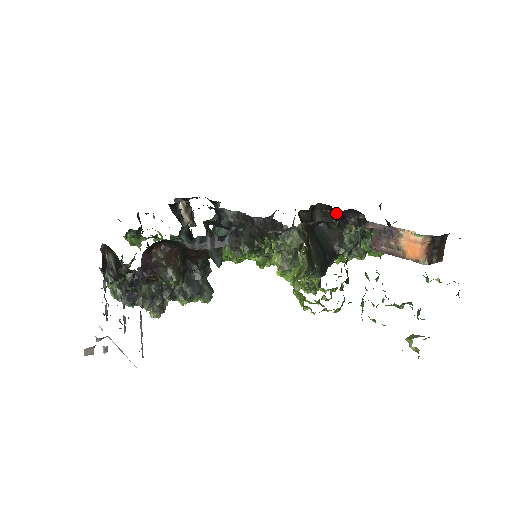
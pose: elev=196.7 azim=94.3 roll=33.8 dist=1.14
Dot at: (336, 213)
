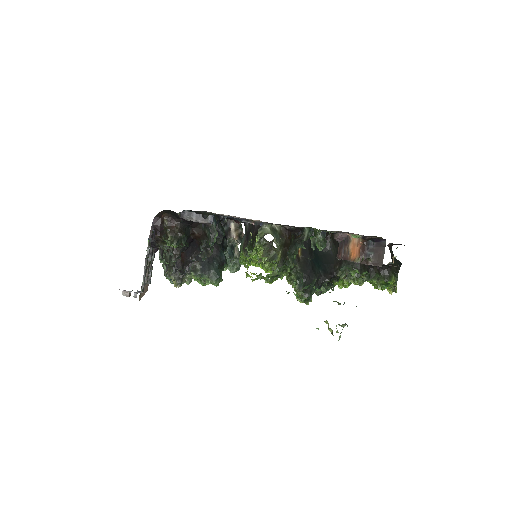
Dot at: occluded
